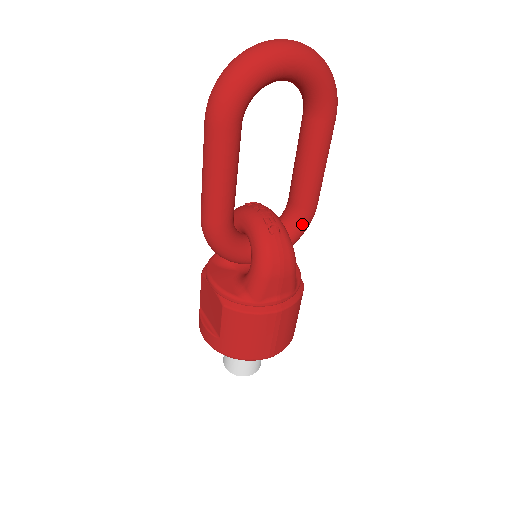
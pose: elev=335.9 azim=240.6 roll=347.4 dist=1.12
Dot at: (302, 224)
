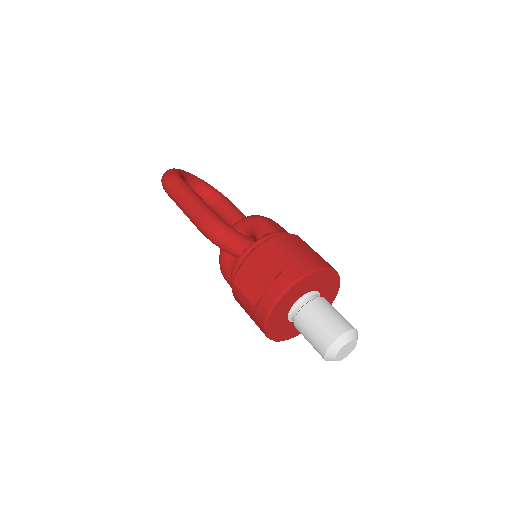
Dot at: occluded
